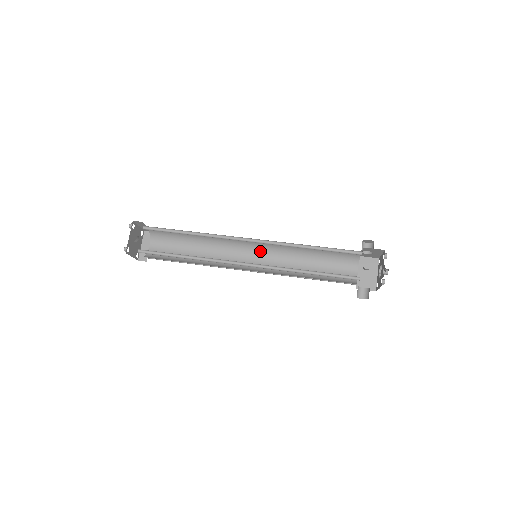
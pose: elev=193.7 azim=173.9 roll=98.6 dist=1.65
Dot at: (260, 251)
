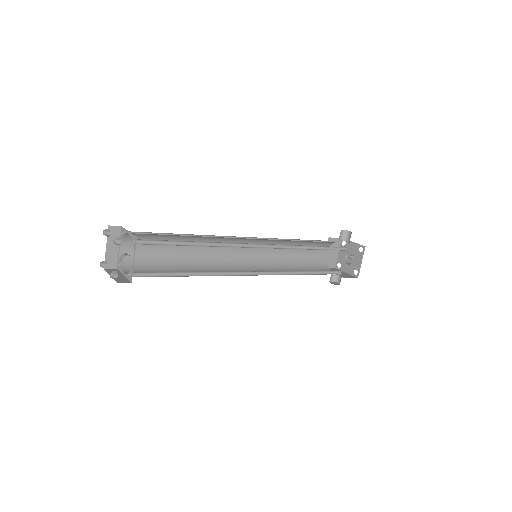
Dot at: (251, 243)
